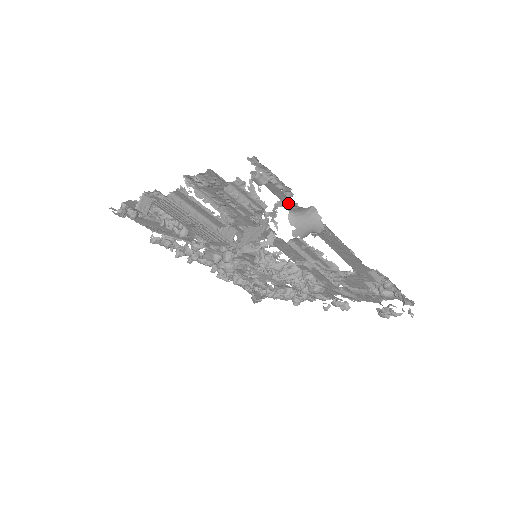
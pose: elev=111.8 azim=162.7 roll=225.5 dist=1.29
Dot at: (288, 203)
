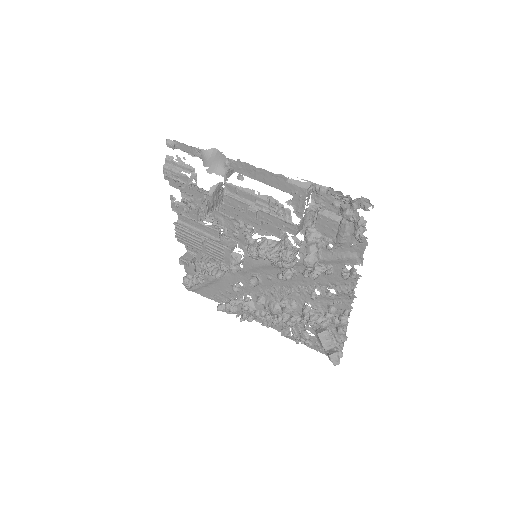
Dot at: (197, 153)
